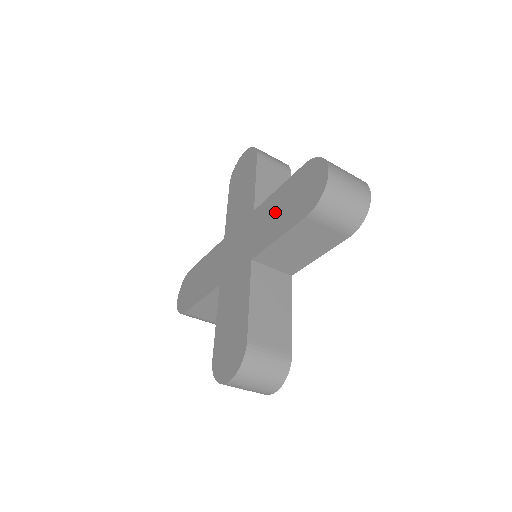
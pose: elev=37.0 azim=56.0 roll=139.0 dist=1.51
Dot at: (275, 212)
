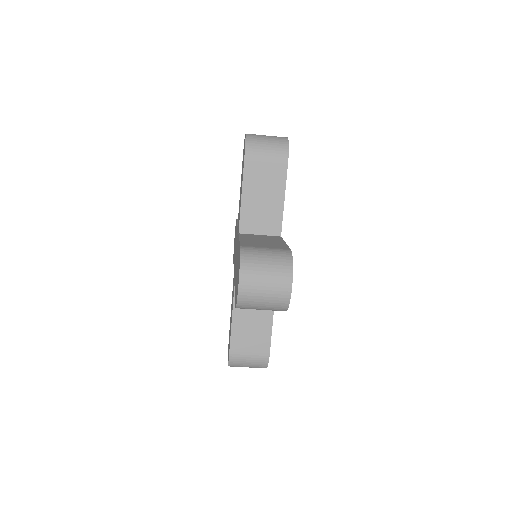
Dot at: occluded
